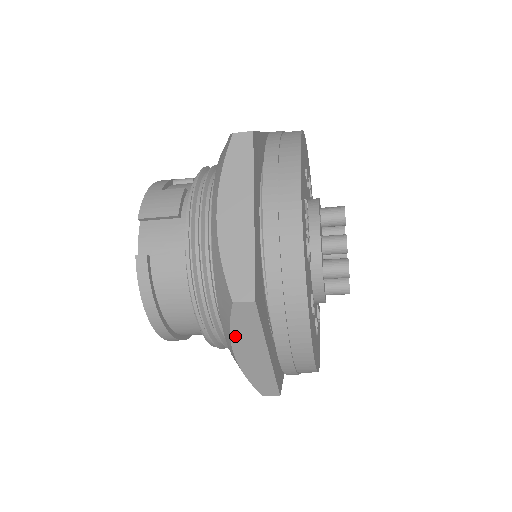
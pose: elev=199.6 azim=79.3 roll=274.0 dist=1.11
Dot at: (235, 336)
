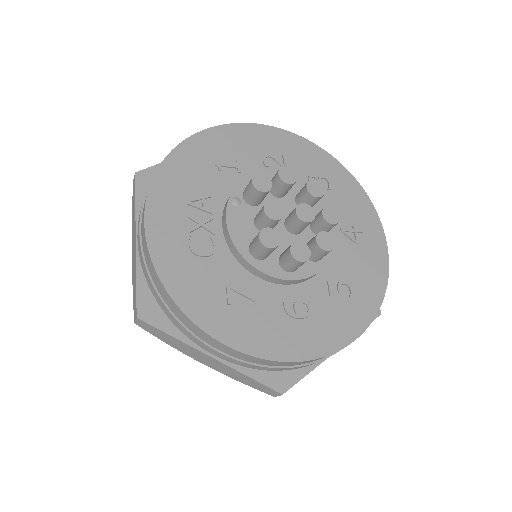
Dot at: (176, 348)
